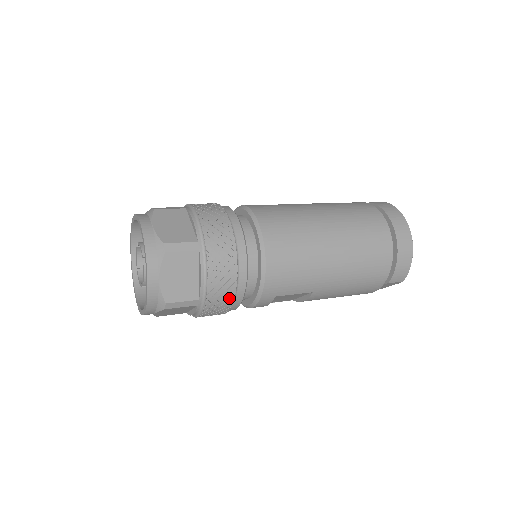
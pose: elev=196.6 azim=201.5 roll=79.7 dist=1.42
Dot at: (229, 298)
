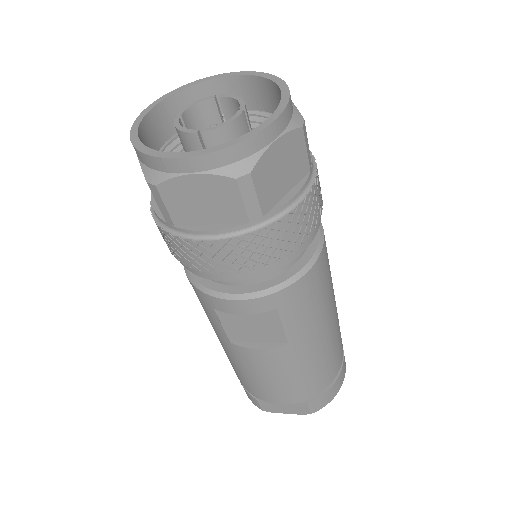
Dot at: (275, 254)
